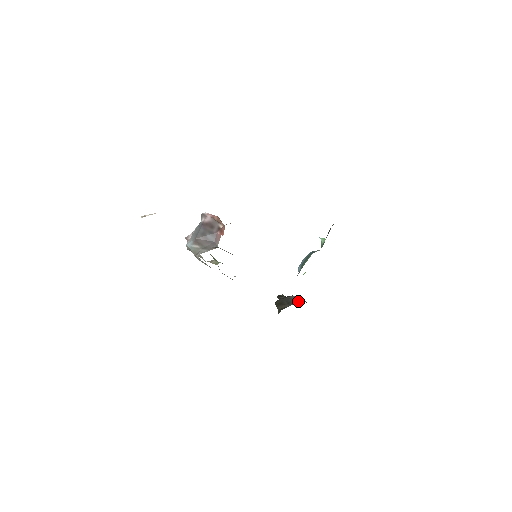
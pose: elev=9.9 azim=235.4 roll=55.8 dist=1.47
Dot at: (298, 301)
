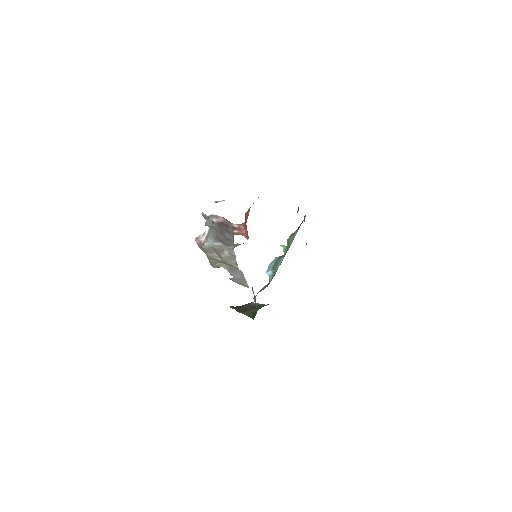
Dot at: (262, 305)
